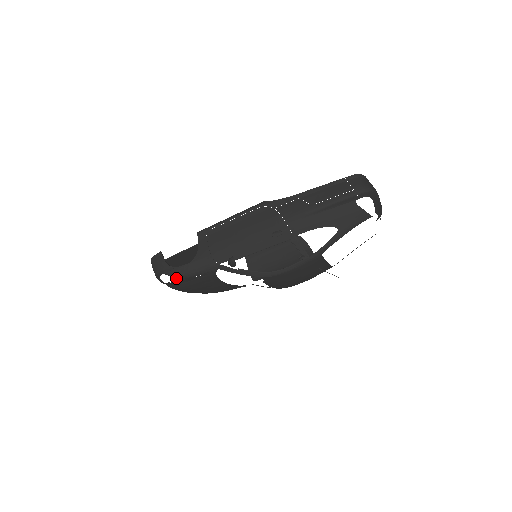
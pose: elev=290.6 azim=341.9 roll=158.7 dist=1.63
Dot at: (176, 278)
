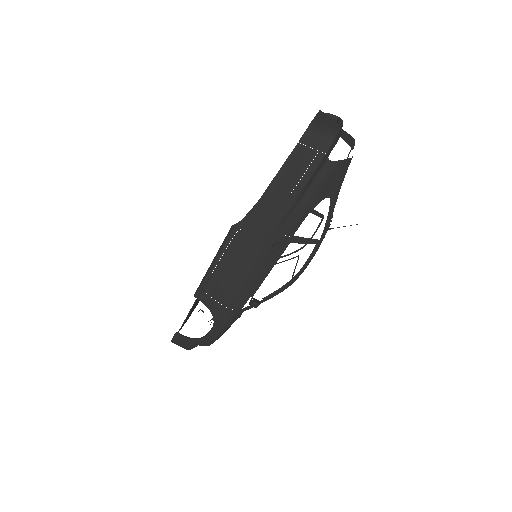
Dot at: (211, 343)
